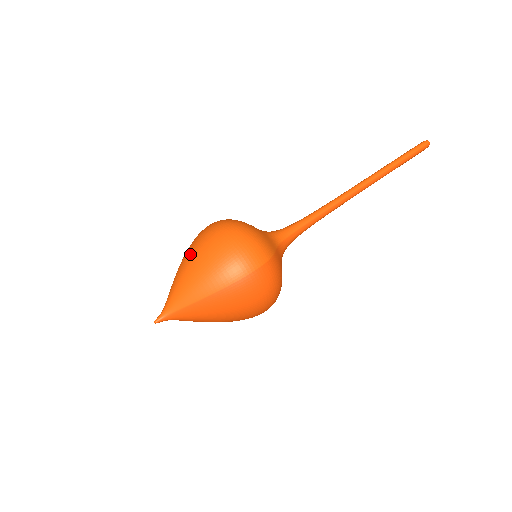
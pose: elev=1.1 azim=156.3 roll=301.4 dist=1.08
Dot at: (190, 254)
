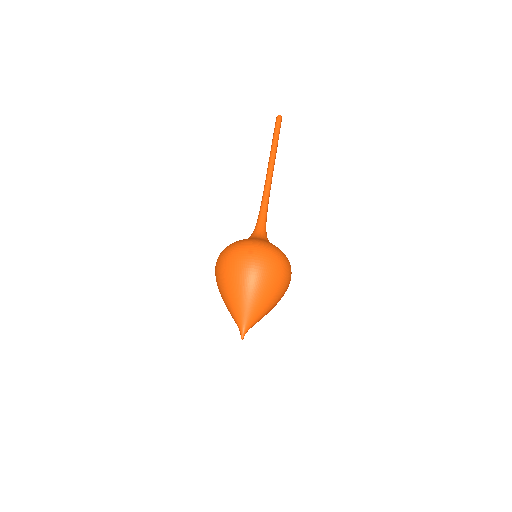
Dot at: (255, 284)
